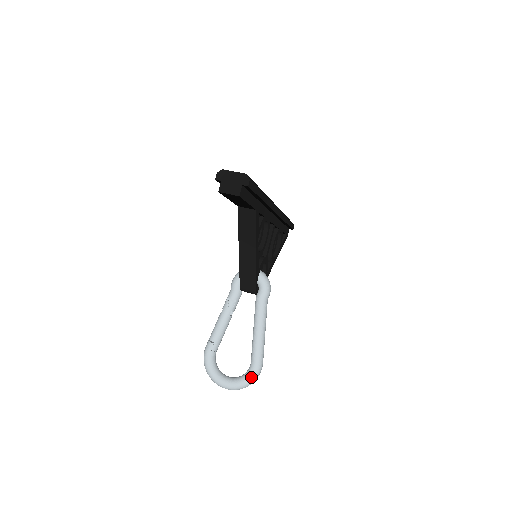
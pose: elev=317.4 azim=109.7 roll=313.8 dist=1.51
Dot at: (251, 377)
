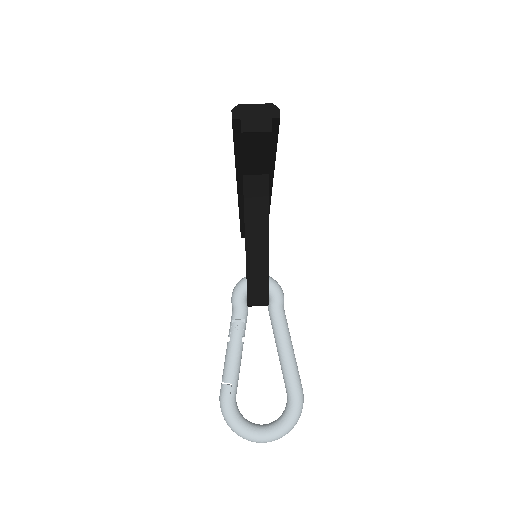
Dot at: (295, 413)
